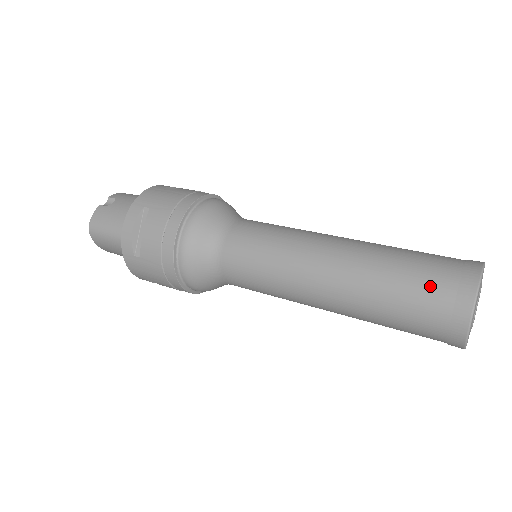
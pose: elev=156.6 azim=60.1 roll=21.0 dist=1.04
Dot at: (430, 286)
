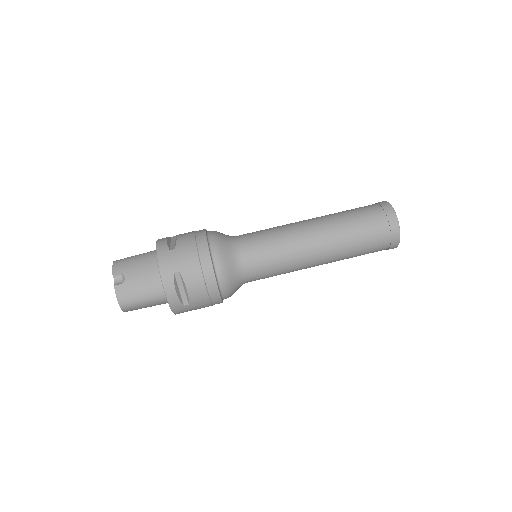
Dot at: (377, 232)
